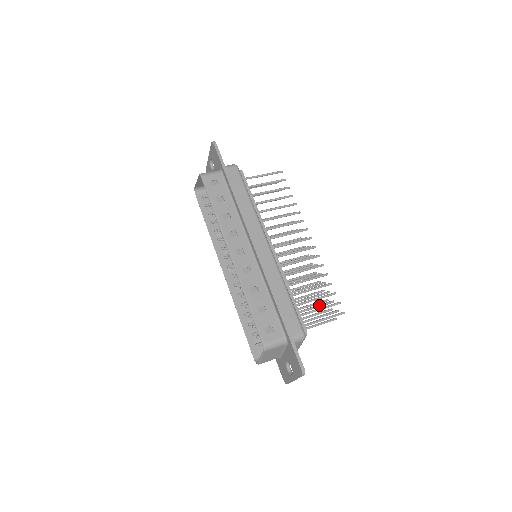
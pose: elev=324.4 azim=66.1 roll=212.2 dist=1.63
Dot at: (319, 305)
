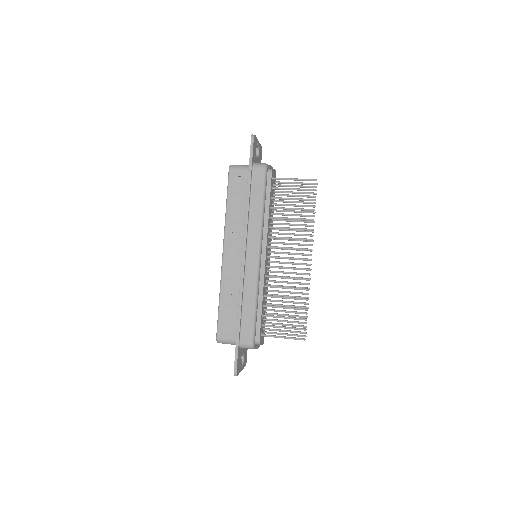
Dot at: (291, 321)
